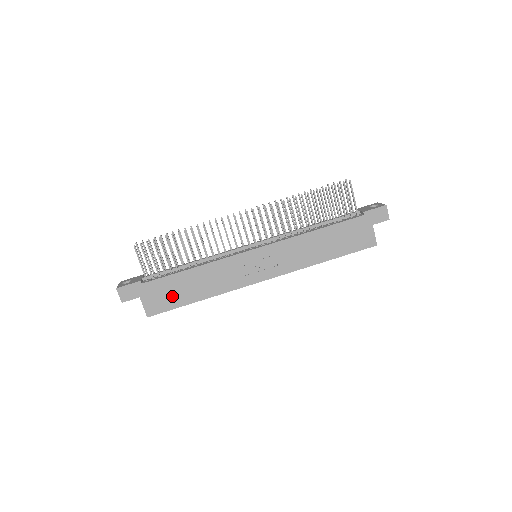
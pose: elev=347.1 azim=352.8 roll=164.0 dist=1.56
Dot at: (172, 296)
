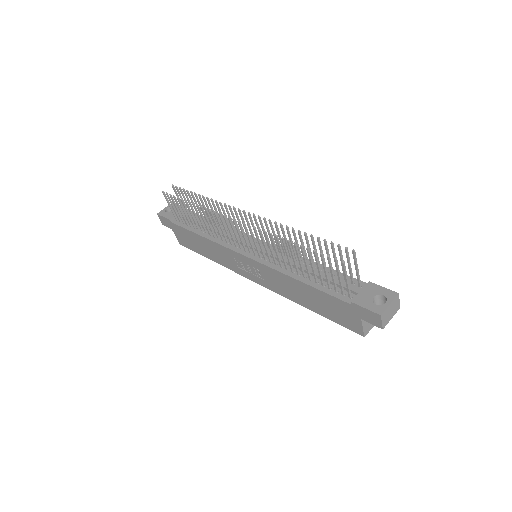
Dot at: (191, 243)
